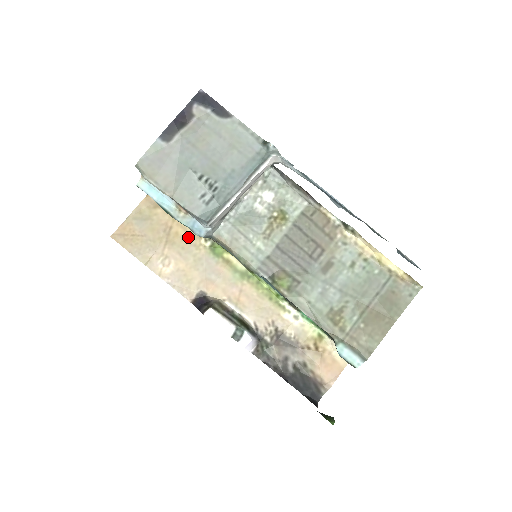
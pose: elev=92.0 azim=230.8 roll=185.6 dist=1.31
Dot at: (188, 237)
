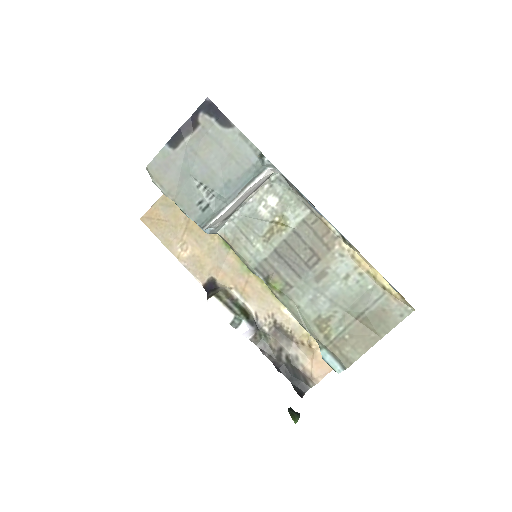
Dot at: occluded
